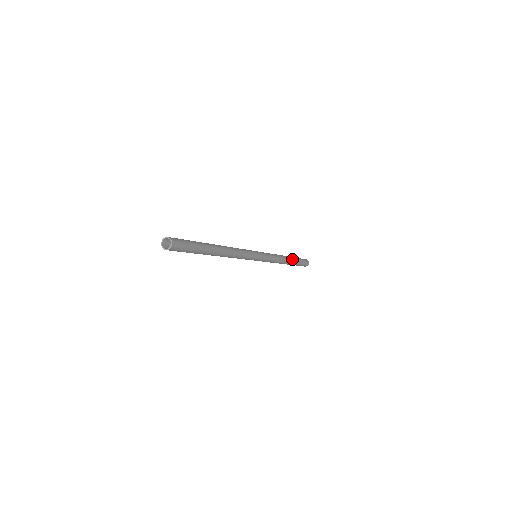
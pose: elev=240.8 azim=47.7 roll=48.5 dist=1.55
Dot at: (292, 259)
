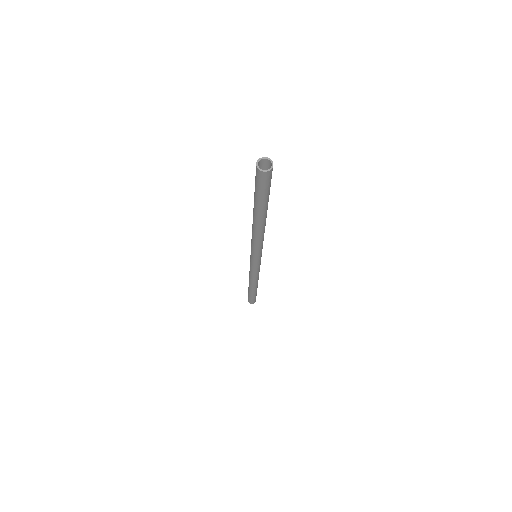
Dot at: (257, 287)
